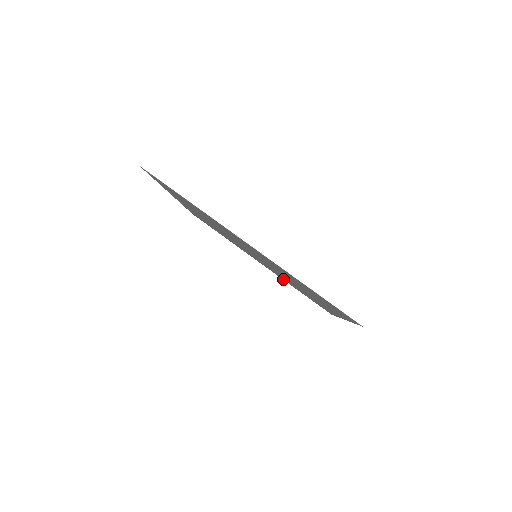
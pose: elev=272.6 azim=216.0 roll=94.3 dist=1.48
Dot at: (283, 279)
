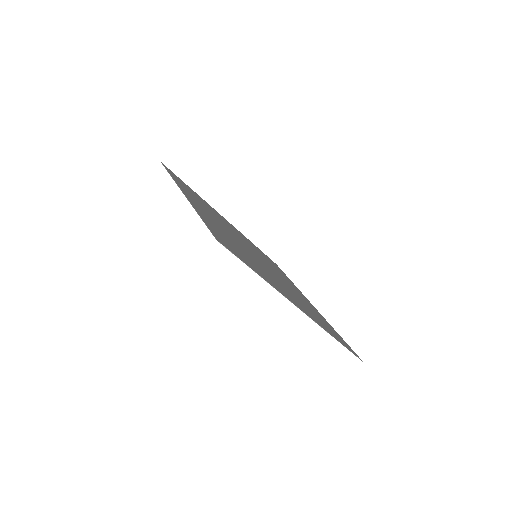
Dot at: (321, 316)
